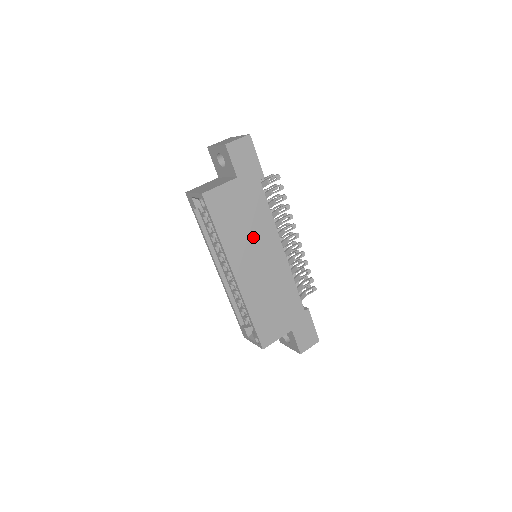
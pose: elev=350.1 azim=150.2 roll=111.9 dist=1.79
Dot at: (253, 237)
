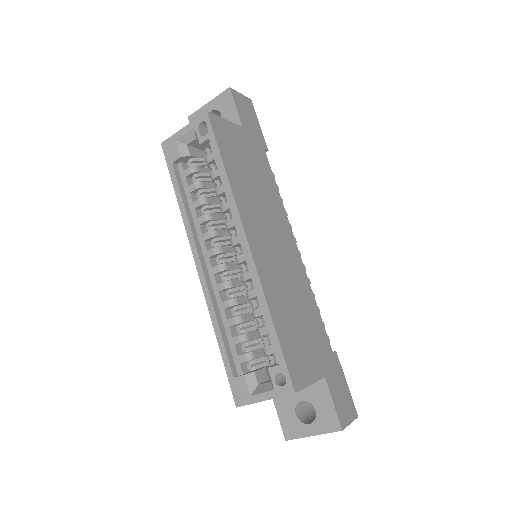
Dot at: (264, 206)
